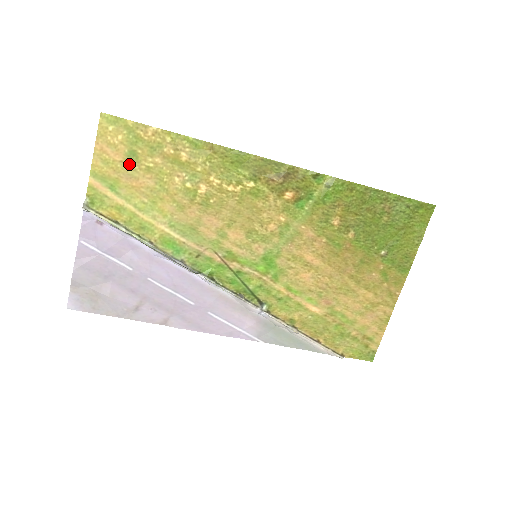
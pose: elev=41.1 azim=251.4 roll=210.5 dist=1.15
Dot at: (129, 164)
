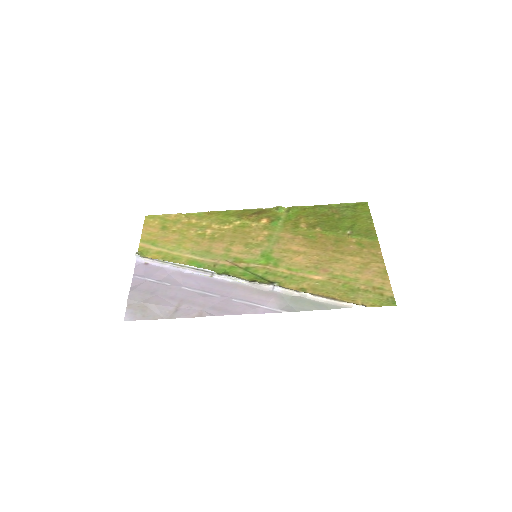
Dot at: (162, 232)
